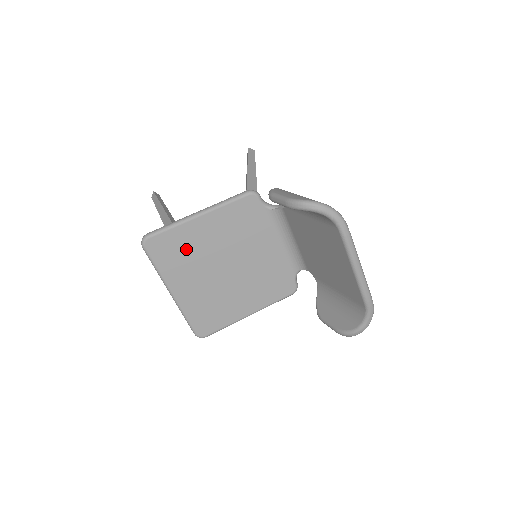
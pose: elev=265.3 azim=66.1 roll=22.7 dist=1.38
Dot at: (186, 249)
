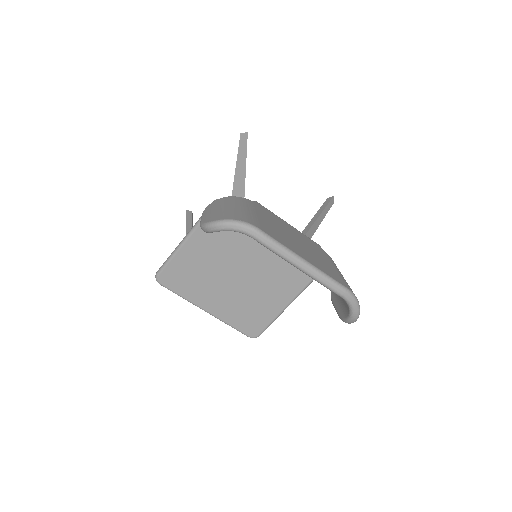
Dot at: (193, 273)
